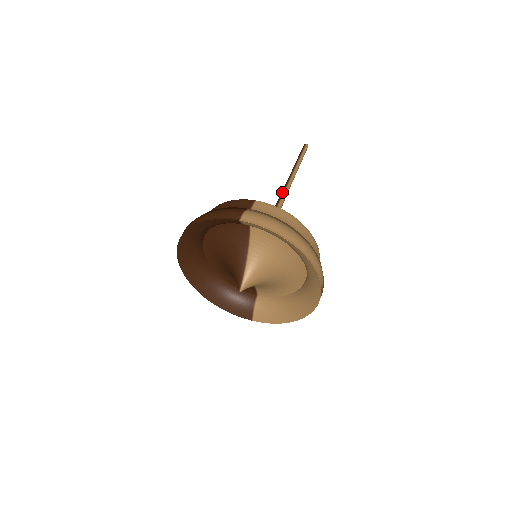
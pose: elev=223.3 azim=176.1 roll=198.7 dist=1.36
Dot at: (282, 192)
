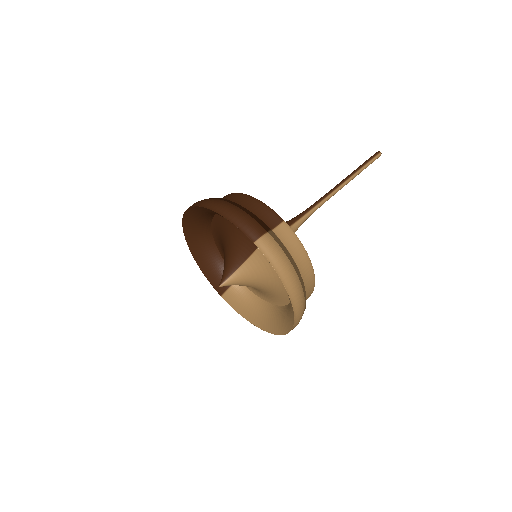
Dot at: (322, 198)
